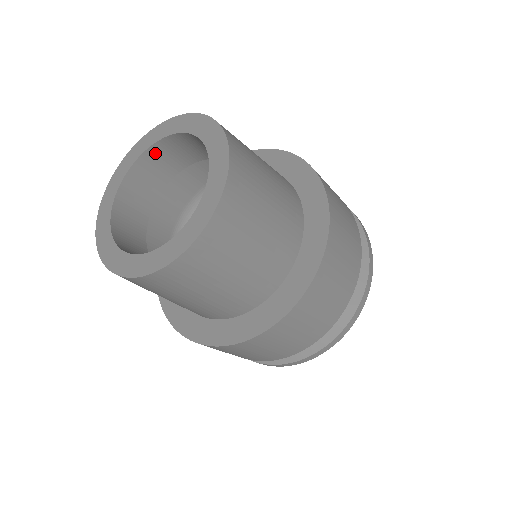
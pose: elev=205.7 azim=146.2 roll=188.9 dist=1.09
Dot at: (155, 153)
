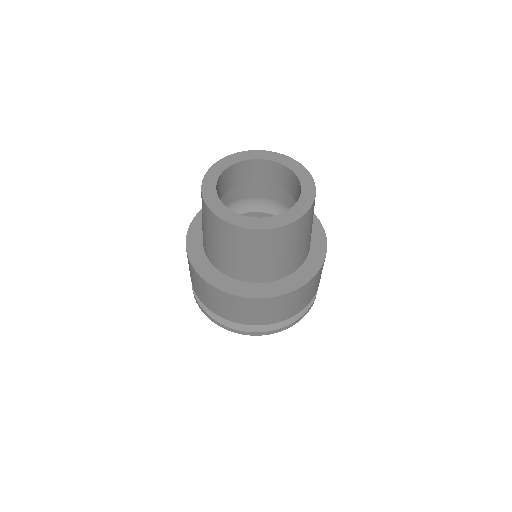
Dot at: (264, 164)
